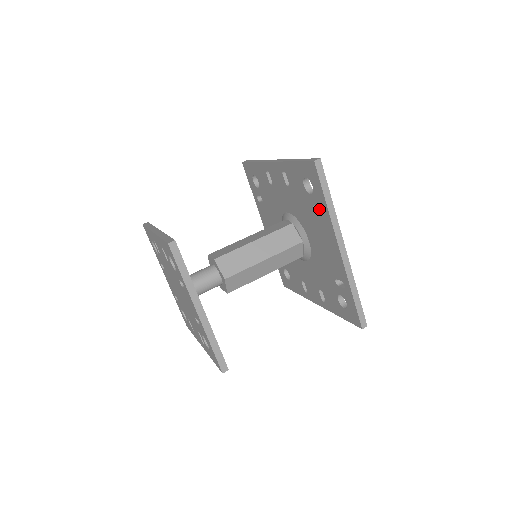
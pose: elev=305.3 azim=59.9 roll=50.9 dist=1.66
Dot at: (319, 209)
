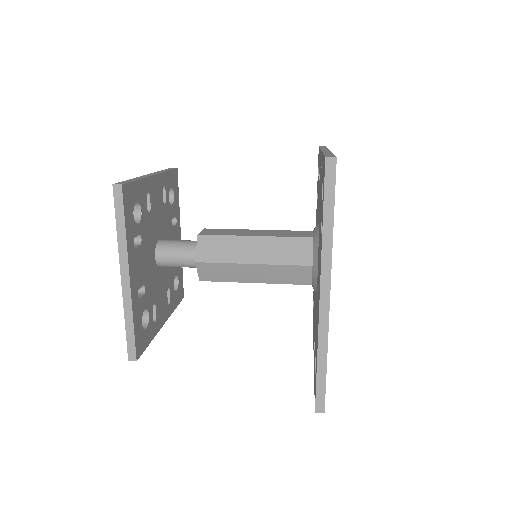
Dot at: occluded
